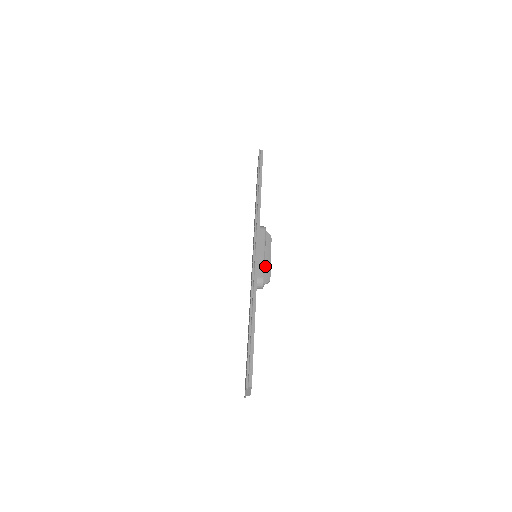
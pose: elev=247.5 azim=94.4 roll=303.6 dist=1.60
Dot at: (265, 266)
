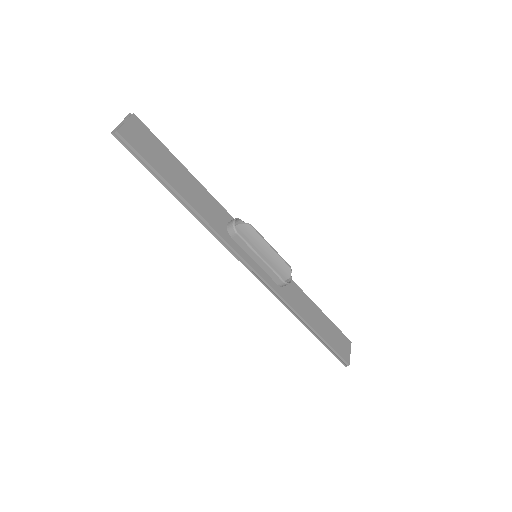
Dot at: (274, 262)
